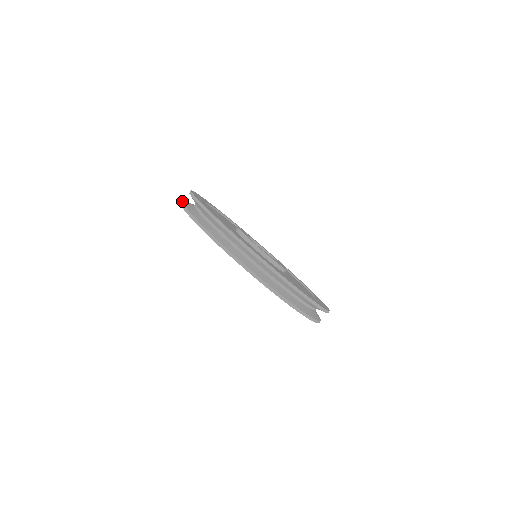
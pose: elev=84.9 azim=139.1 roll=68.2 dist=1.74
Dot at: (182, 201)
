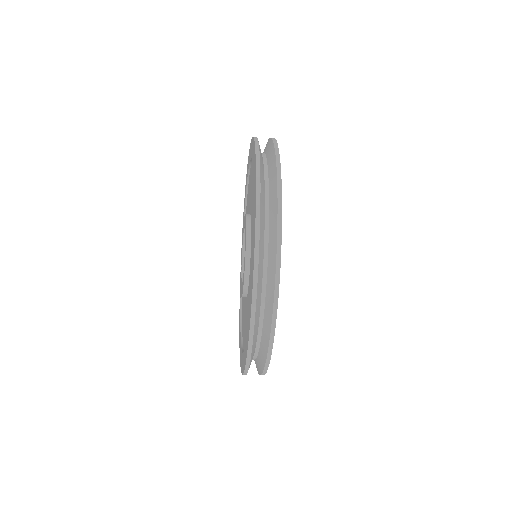
Dot at: (257, 296)
